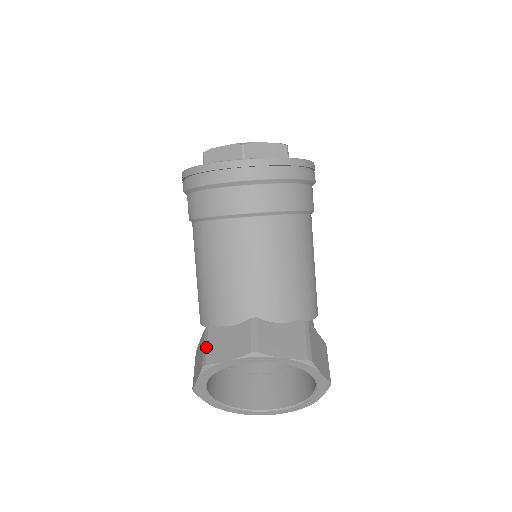
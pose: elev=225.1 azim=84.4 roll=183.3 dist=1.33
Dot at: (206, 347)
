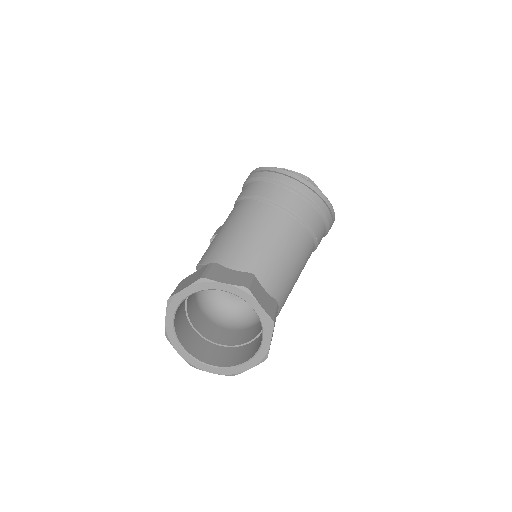
Dot at: (208, 270)
